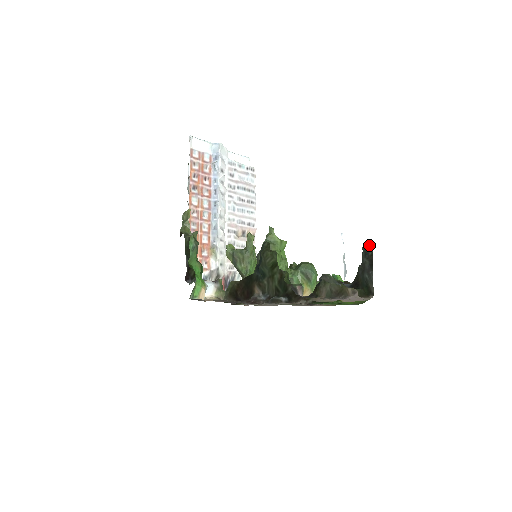
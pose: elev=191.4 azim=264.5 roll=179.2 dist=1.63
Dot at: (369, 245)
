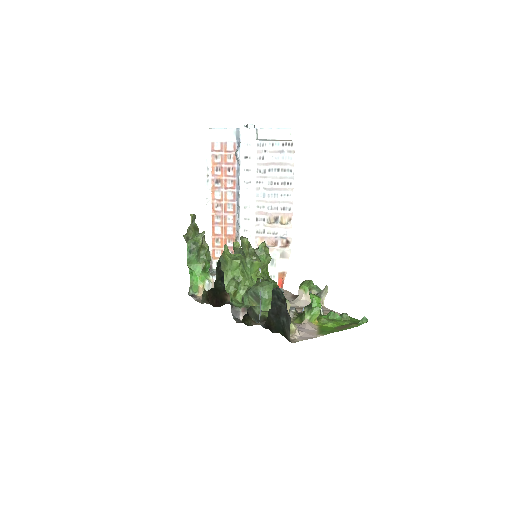
Dot at: (279, 289)
